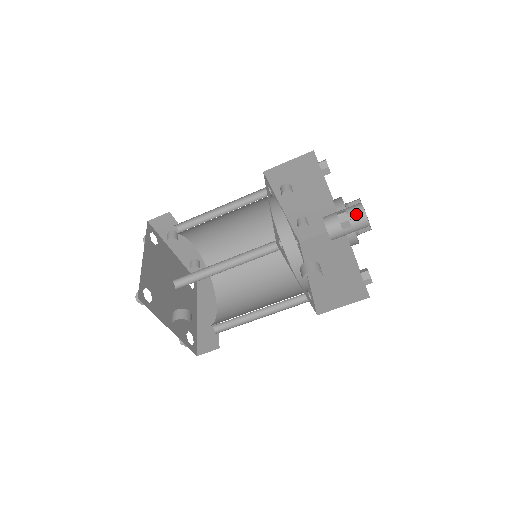
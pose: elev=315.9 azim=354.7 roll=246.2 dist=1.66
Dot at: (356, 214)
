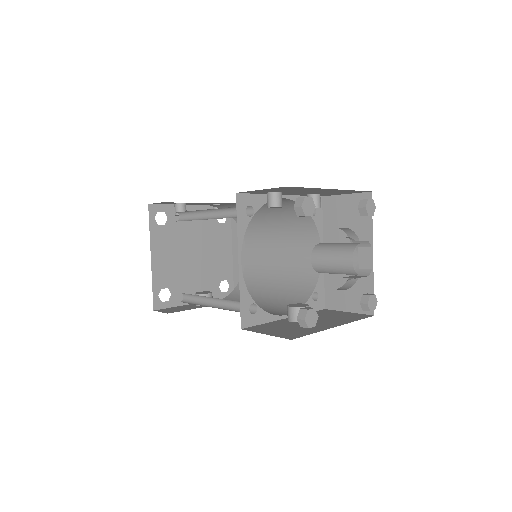
Dot at: (344, 269)
